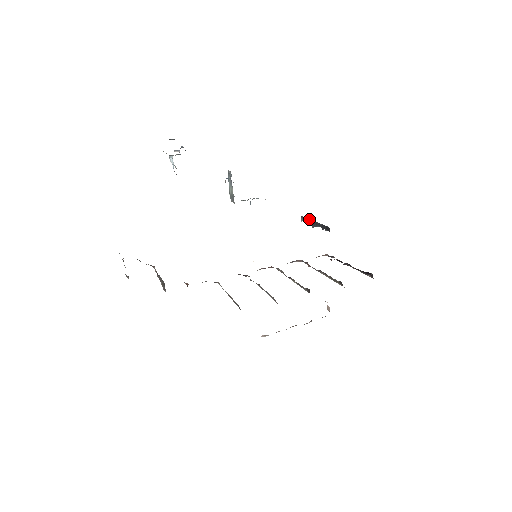
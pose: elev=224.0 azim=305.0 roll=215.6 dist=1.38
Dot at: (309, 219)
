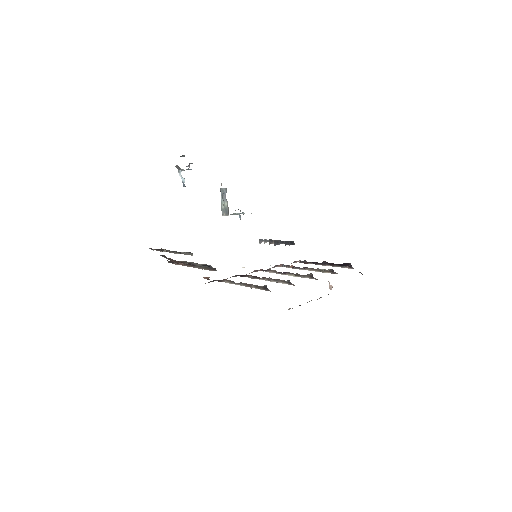
Dot at: (270, 239)
